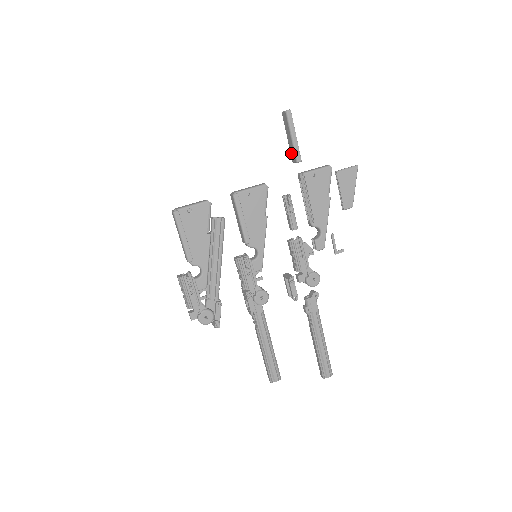
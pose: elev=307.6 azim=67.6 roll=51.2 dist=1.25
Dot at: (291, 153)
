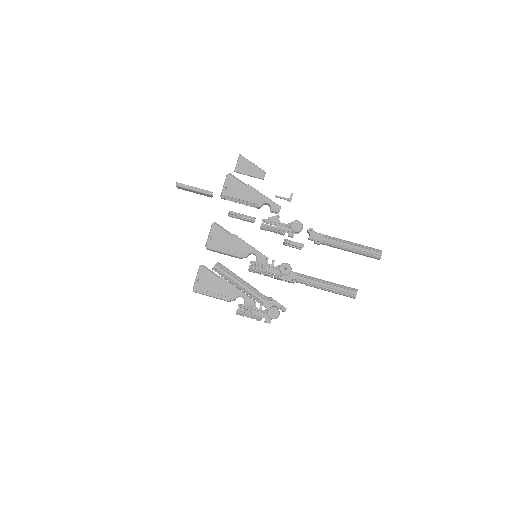
Dot at: occluded
